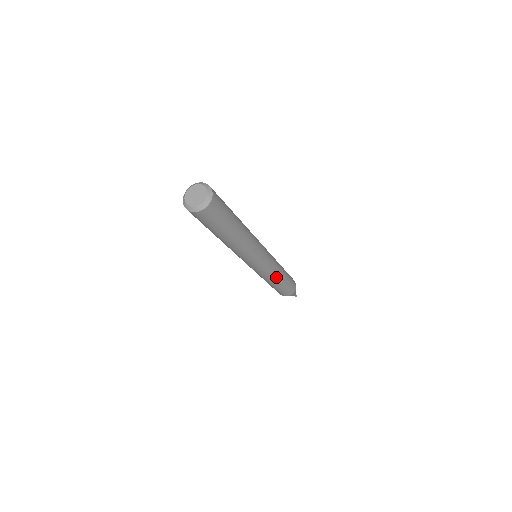
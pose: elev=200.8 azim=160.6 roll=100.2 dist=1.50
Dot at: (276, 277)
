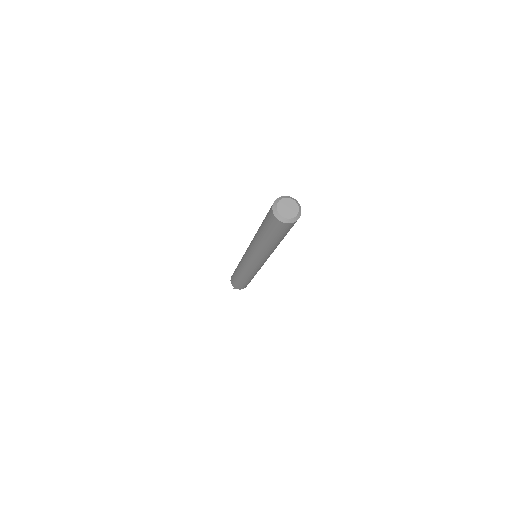
Dot at: (251, 276)
